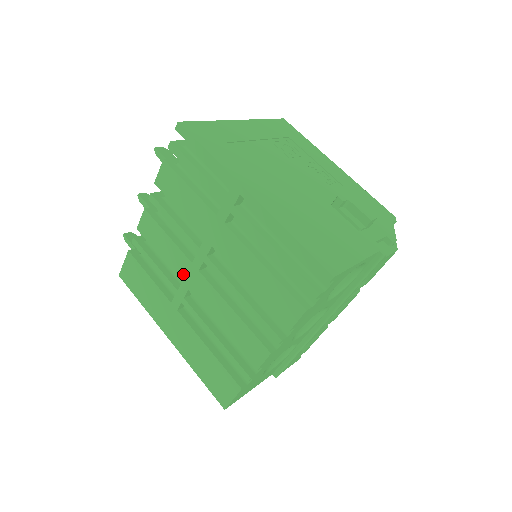
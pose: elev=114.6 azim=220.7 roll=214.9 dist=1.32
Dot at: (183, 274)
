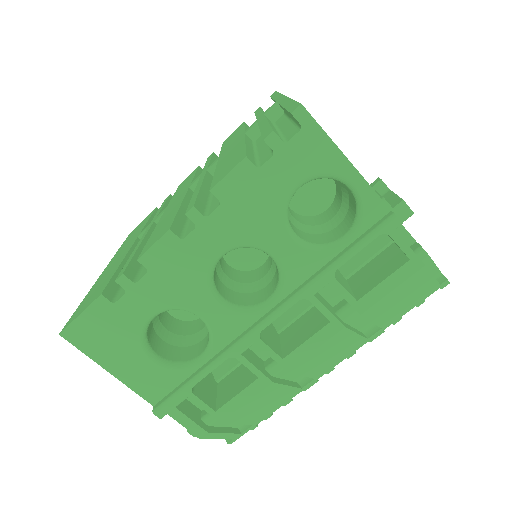
Dot at: occluded
